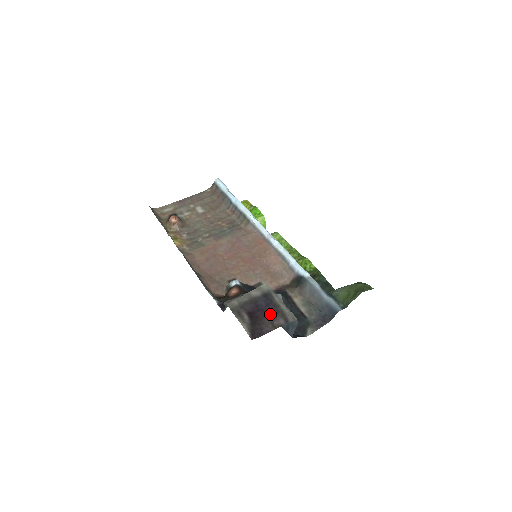
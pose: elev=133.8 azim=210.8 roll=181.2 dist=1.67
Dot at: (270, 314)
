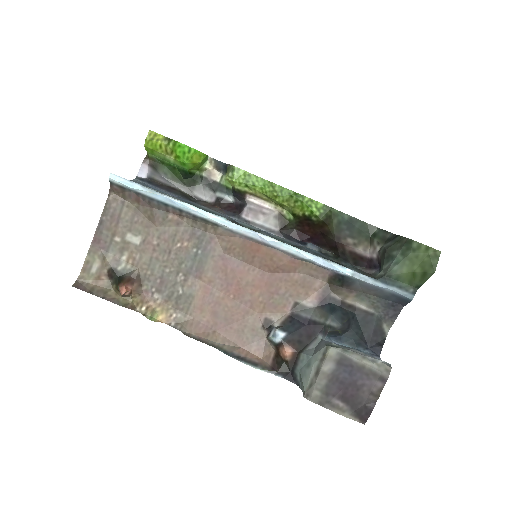
Dot at: (362, 384)
